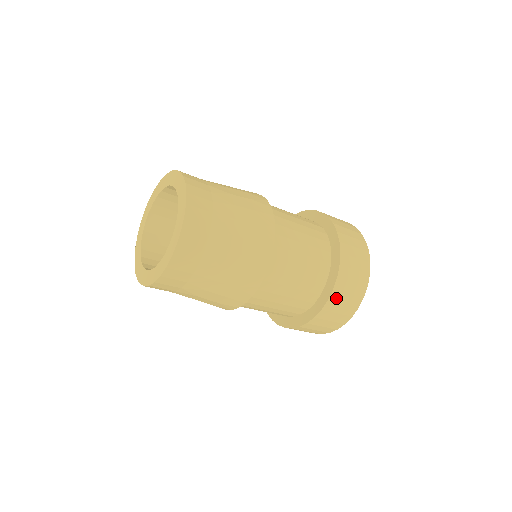
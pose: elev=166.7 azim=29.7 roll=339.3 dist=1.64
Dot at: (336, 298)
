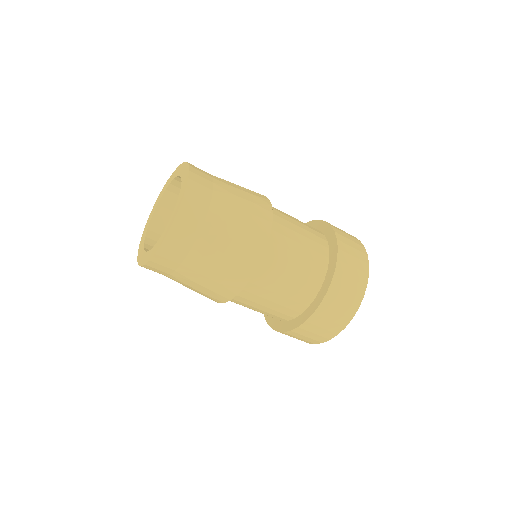
Dot at: (322, 313)
